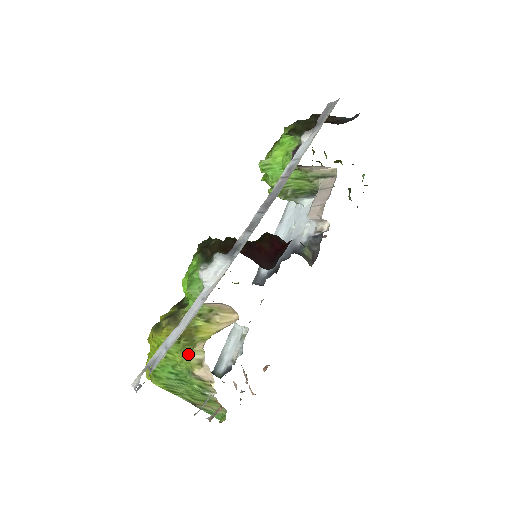
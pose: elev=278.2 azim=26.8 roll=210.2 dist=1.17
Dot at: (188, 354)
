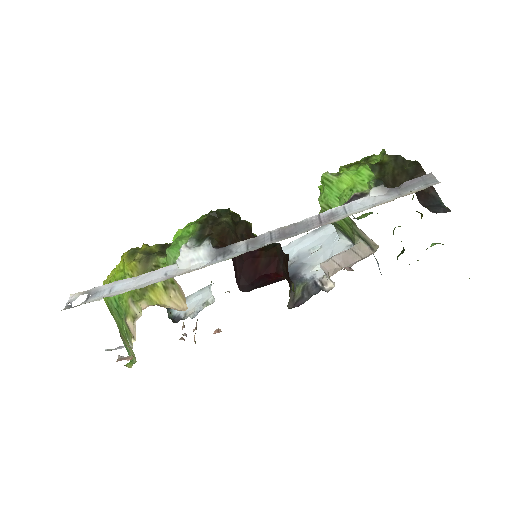
Dot at: (132, 302)
